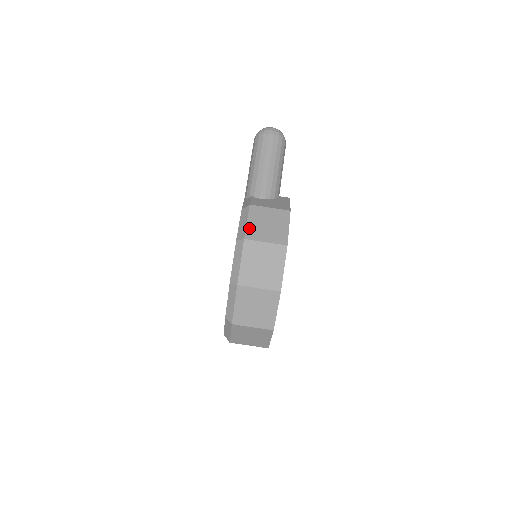
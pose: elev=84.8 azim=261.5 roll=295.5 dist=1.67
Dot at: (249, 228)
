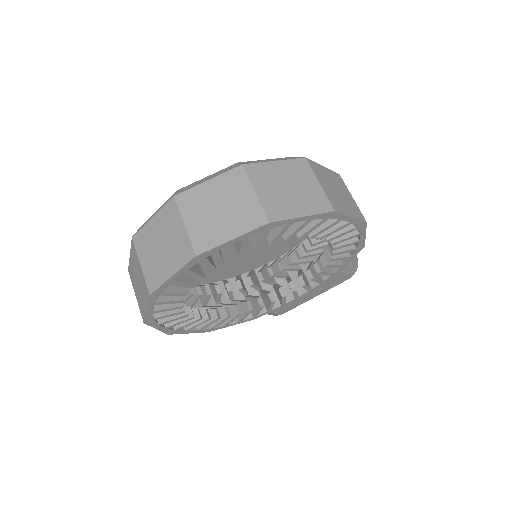
Dot at: occluded
